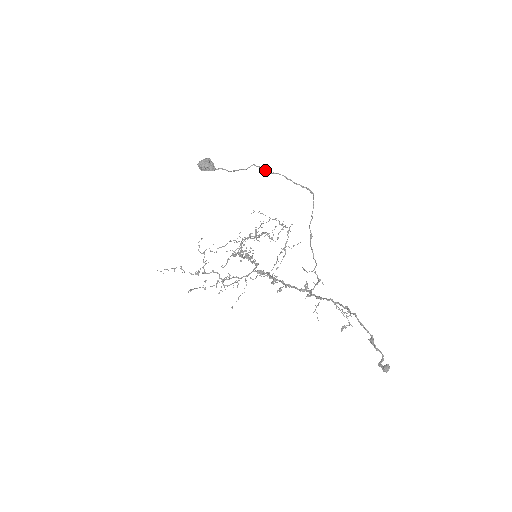
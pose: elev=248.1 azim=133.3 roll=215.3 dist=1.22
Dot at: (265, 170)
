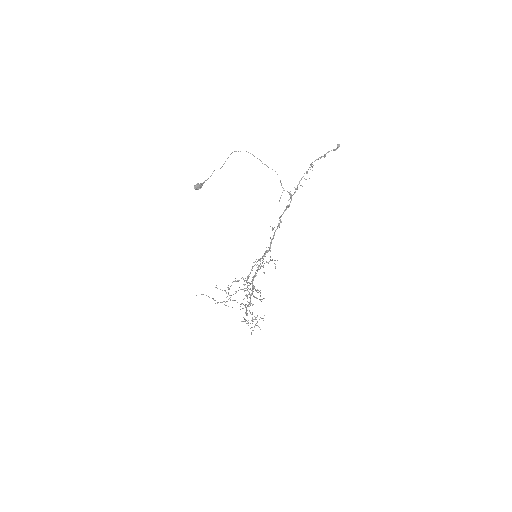
Dot at: occluded
